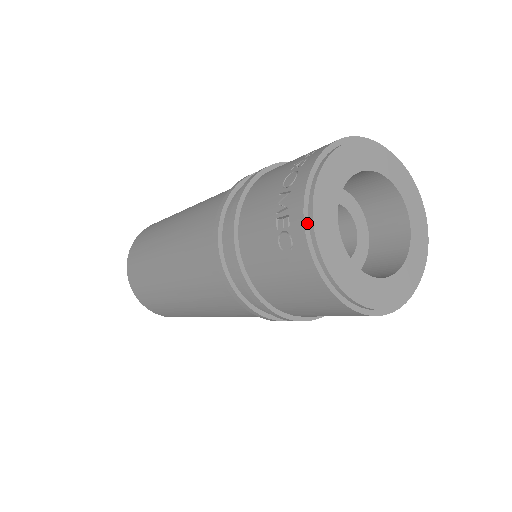
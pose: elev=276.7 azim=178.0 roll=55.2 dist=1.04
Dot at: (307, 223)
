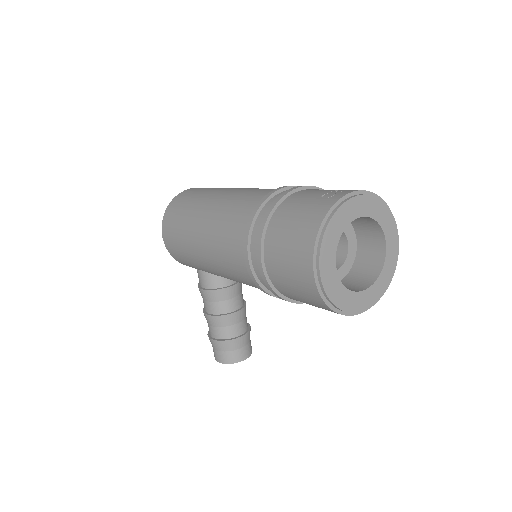
Dot at: (351, 195)
